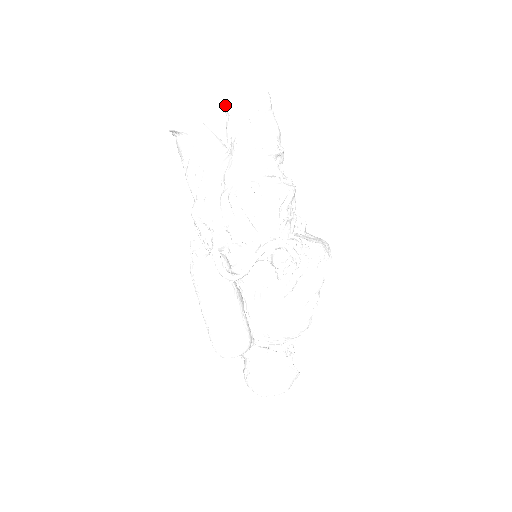
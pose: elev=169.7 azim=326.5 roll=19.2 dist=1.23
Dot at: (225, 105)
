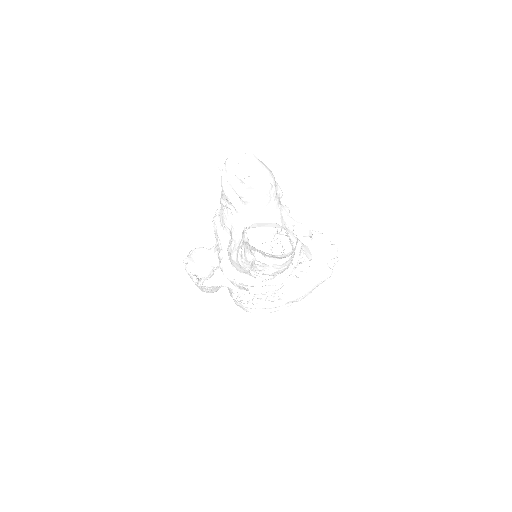
Dot at: occluded
